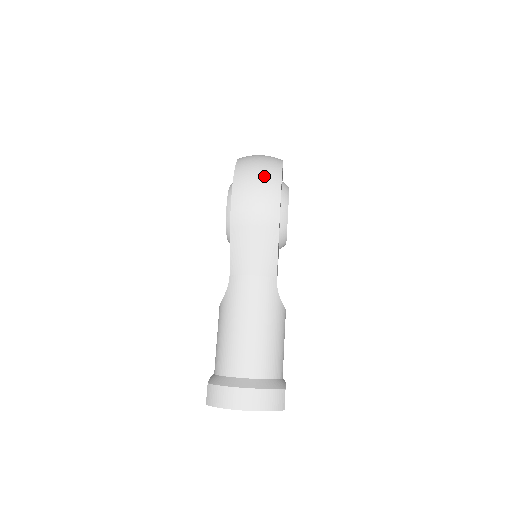
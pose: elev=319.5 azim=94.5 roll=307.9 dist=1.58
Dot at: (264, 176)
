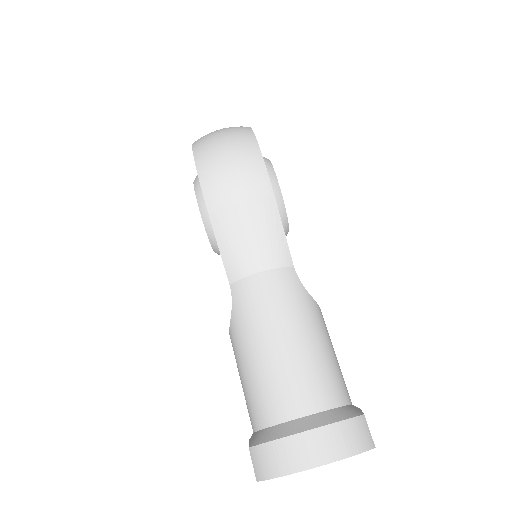
Dot at: (232, 140)
